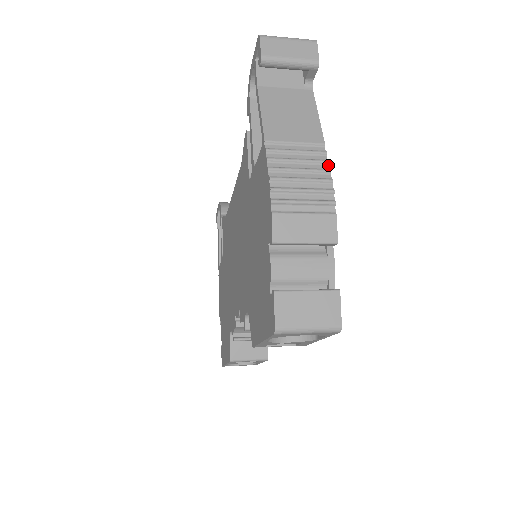
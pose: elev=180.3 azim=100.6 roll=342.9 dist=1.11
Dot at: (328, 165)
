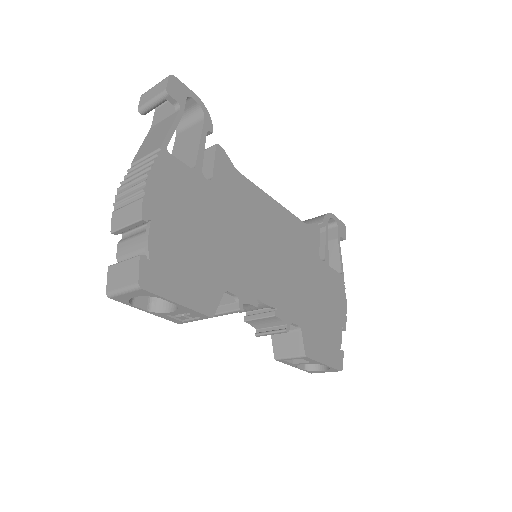
Dot at: (154, 163)
